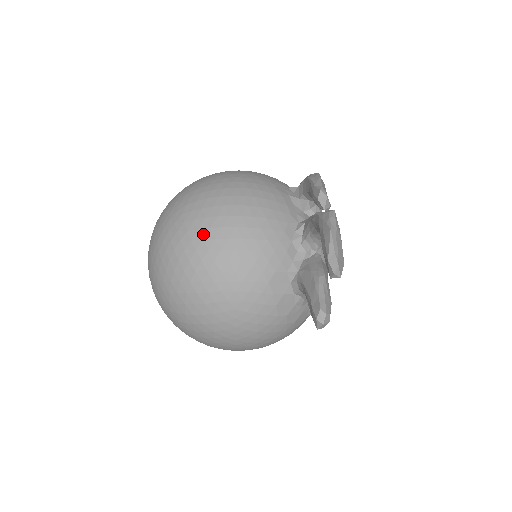
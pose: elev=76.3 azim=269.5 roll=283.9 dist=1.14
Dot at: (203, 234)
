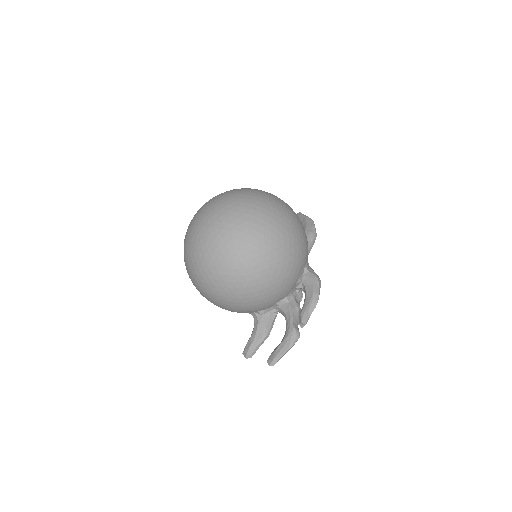
Dot at: (243, 280)
